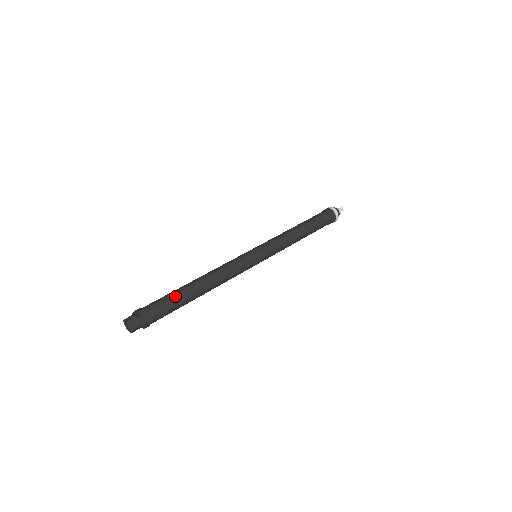
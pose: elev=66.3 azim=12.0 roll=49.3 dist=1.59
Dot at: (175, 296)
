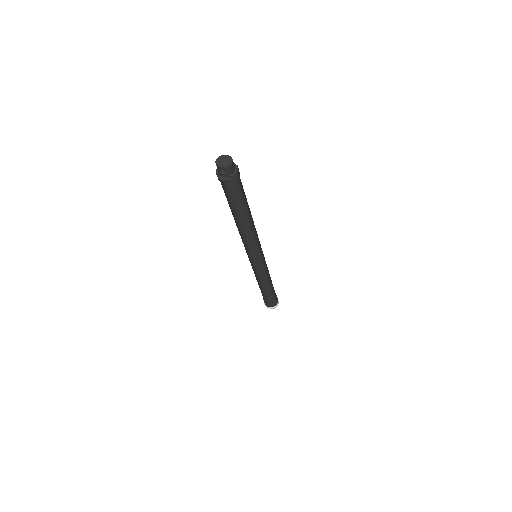
Dot at: occluded
